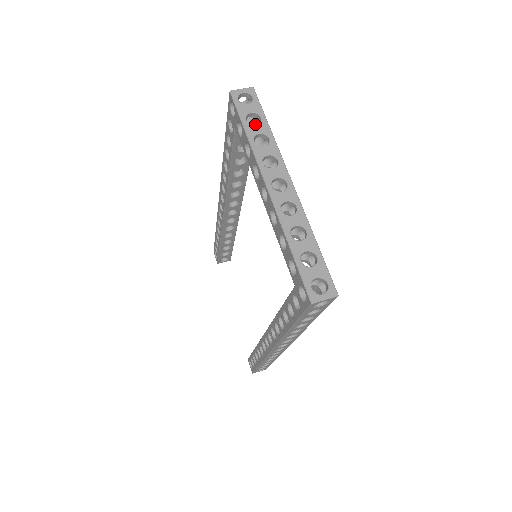
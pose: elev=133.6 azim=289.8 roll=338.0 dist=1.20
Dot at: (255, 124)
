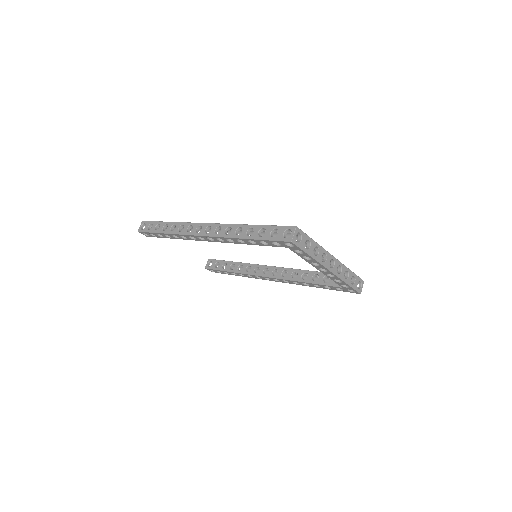
Dot at: occluded
